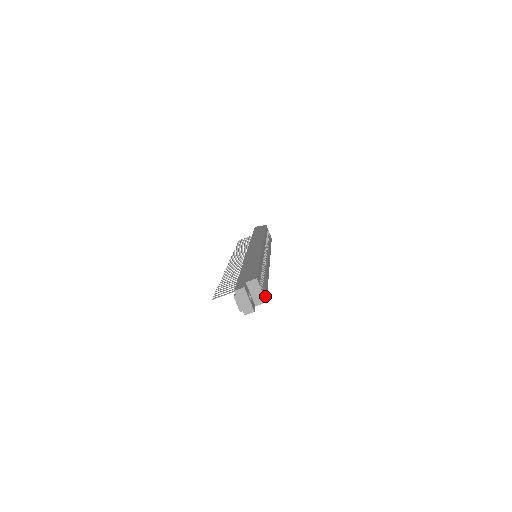
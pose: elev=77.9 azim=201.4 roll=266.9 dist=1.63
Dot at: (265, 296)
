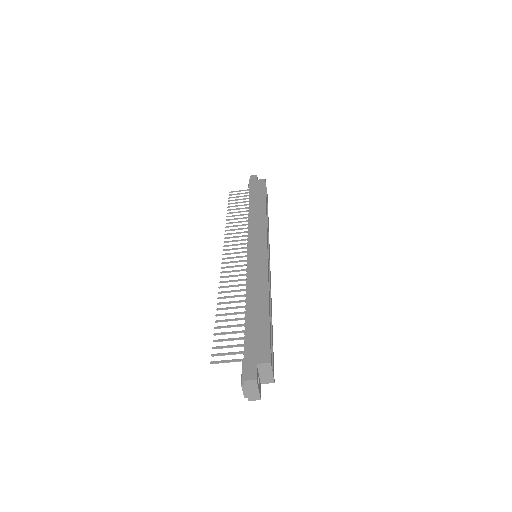
Dot at: (273, 372)
